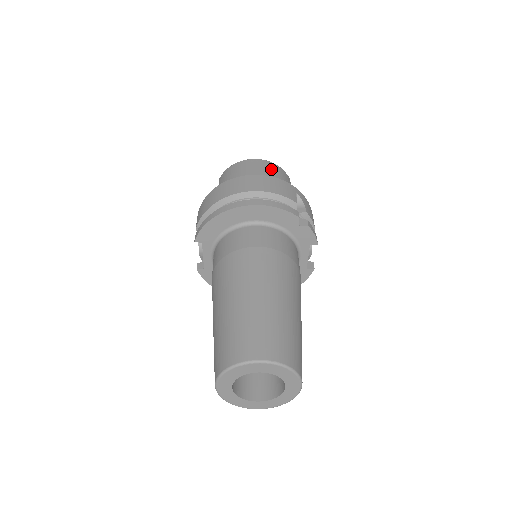
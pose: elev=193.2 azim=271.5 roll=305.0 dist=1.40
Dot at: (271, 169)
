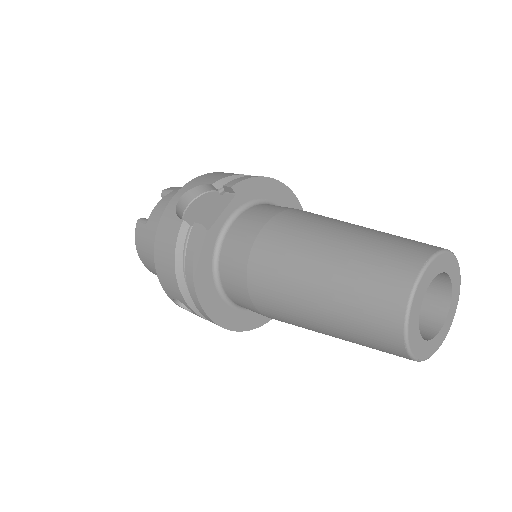
Dot at: occluded
